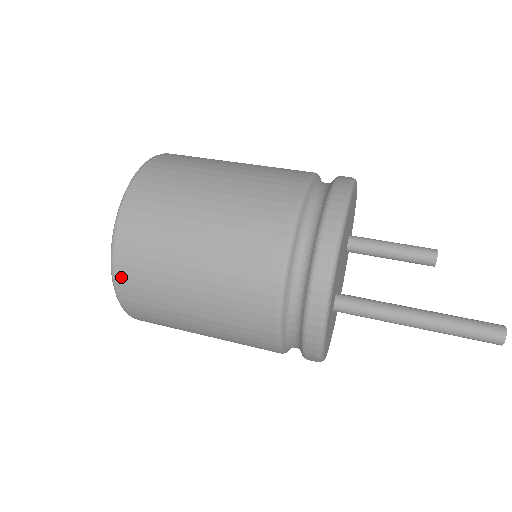
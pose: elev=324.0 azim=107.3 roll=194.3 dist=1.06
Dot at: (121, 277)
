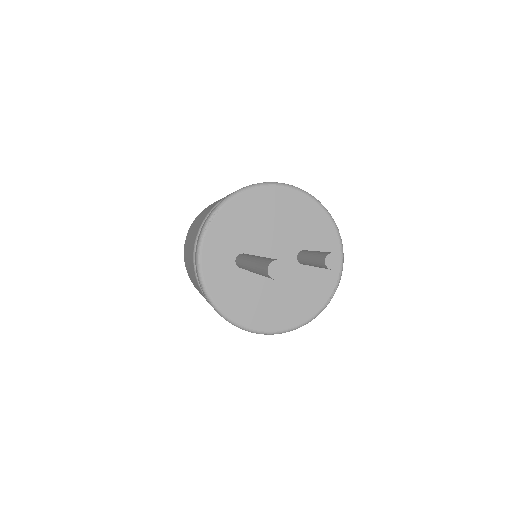
Dot at: (188, 232)
